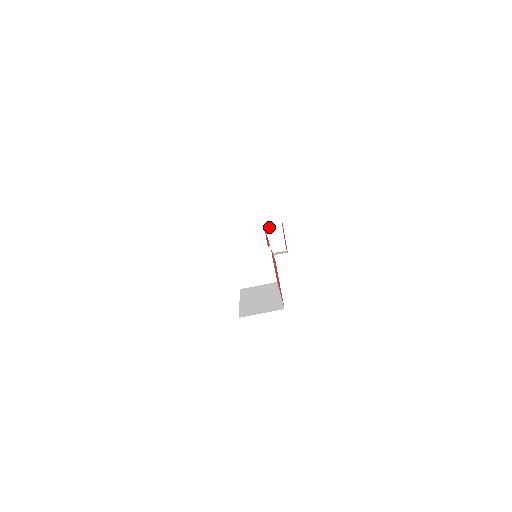
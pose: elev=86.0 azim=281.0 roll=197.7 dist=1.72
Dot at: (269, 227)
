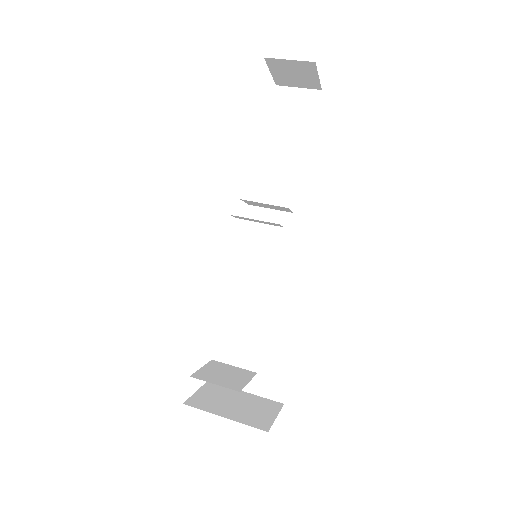
Dot at: (259, 401)
